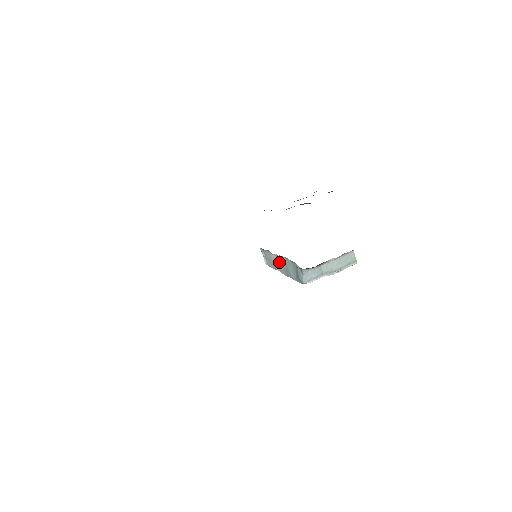
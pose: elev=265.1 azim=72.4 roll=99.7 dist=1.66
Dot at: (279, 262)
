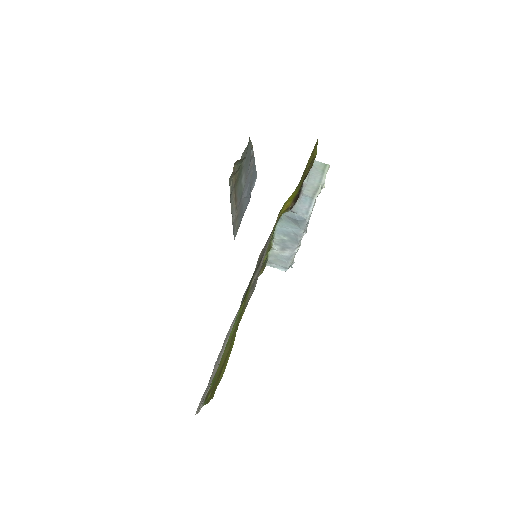
Dot at: (282, 244)
